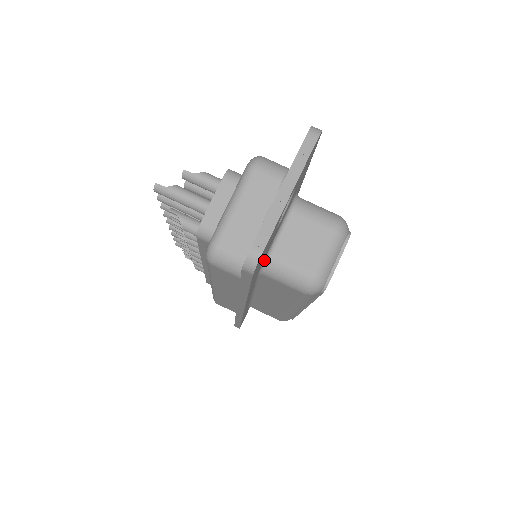
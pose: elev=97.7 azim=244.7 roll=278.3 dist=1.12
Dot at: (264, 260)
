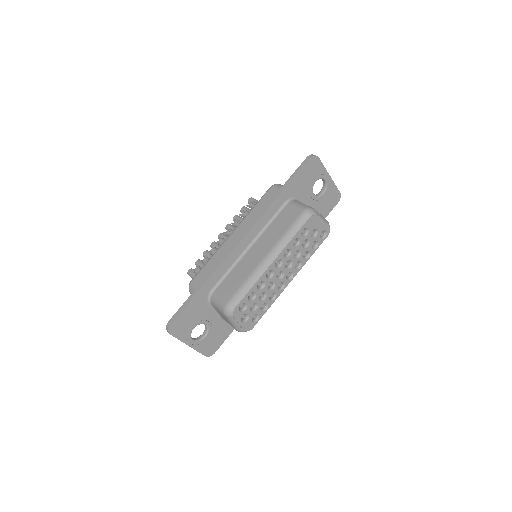
Dot at: (294, 198)
